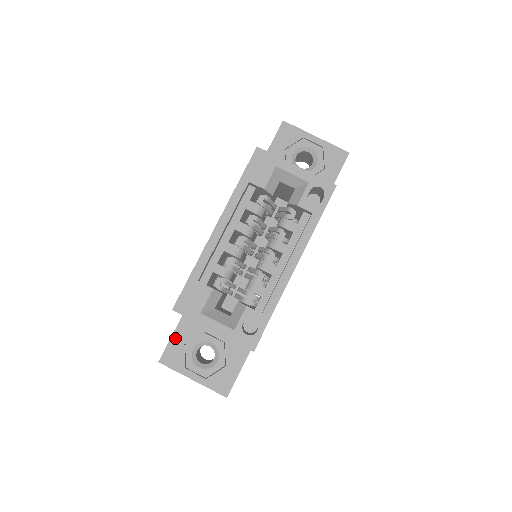
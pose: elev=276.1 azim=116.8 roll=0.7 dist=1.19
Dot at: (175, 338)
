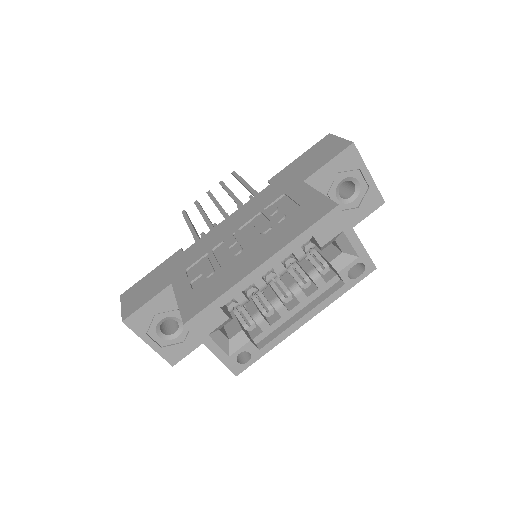
Dot at: (148, 306)
